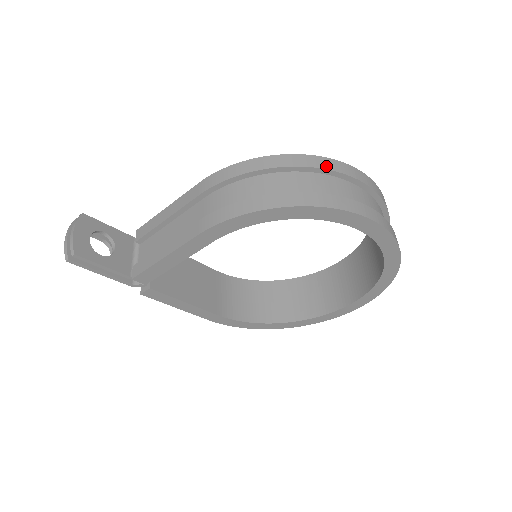
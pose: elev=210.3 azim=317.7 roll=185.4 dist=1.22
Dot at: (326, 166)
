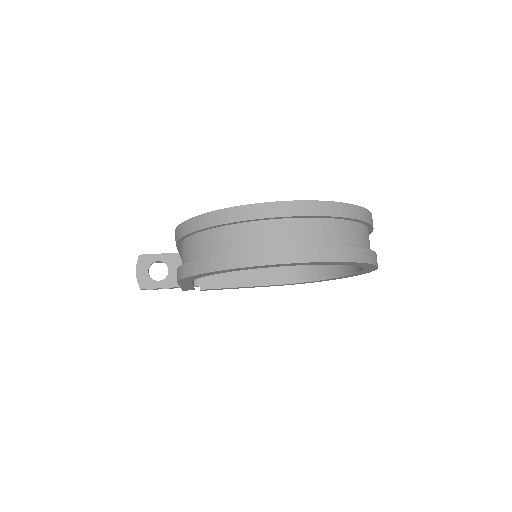
Dot at: (229, 219)
